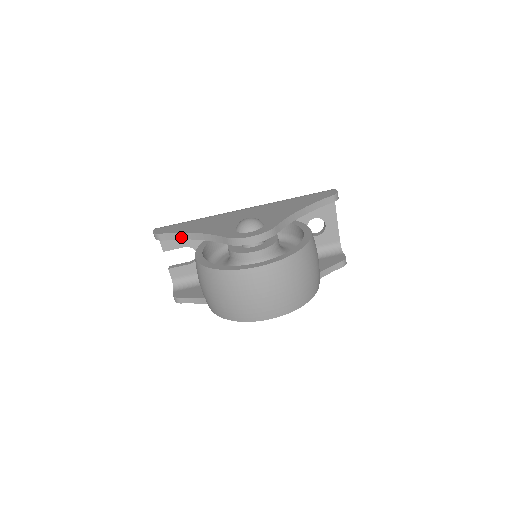
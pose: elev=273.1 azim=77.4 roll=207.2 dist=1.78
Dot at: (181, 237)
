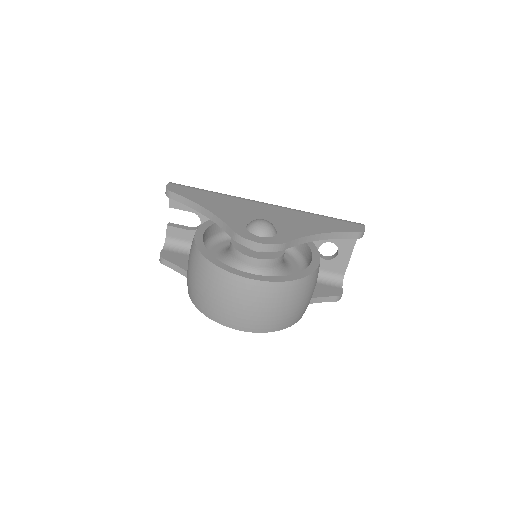
Dot at: (191, 205)
